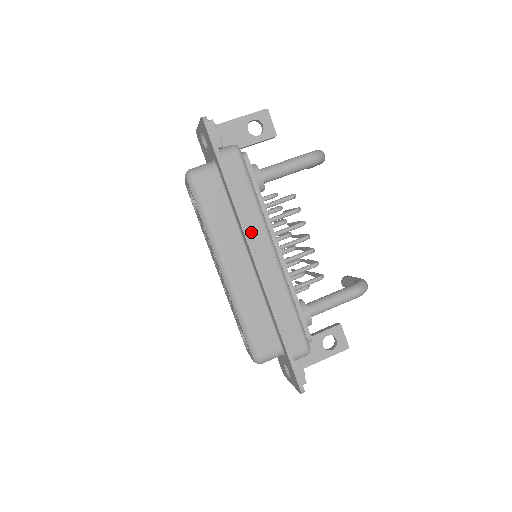
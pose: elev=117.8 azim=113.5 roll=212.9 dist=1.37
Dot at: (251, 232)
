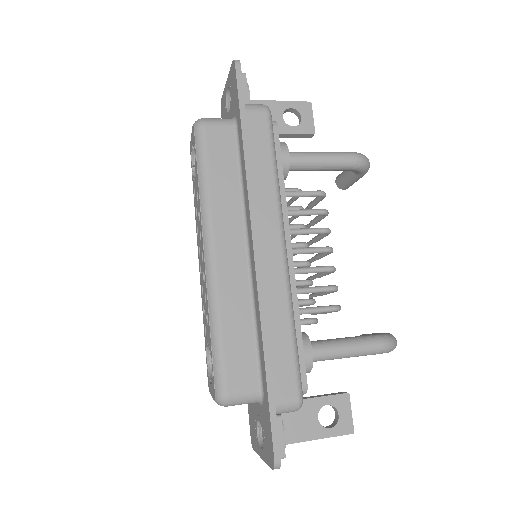
Dot at: (259, 209)
